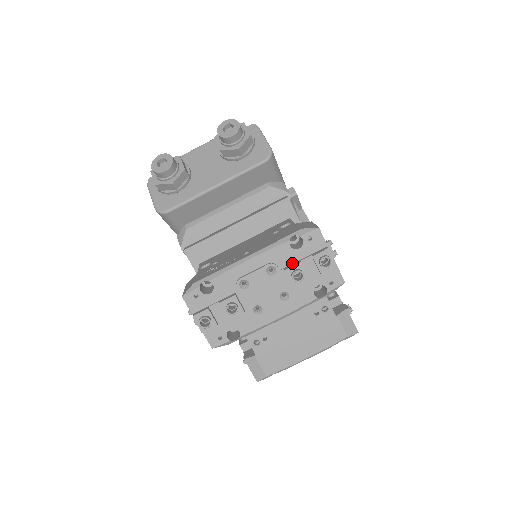
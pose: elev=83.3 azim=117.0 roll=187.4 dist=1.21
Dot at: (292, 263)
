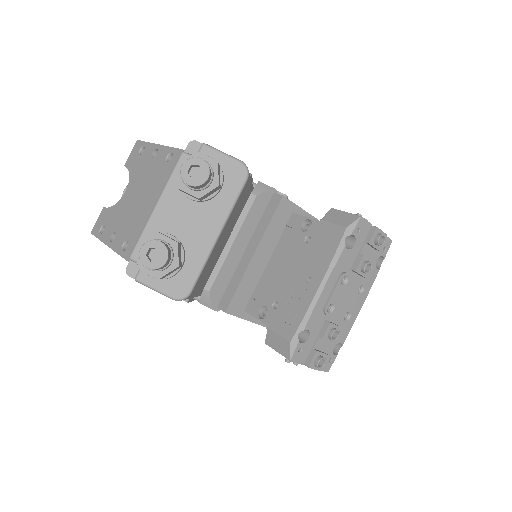
Dot at: (354, 260)
